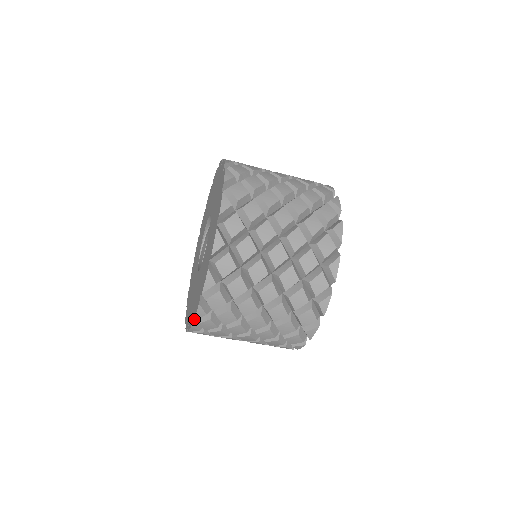
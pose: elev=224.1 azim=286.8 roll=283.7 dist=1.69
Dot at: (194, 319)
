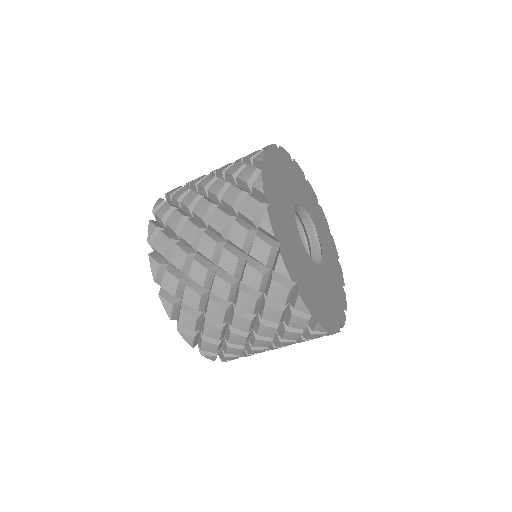
Dot at: occluded
